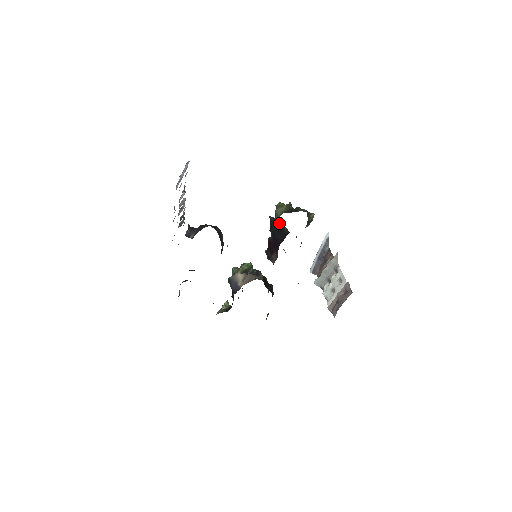
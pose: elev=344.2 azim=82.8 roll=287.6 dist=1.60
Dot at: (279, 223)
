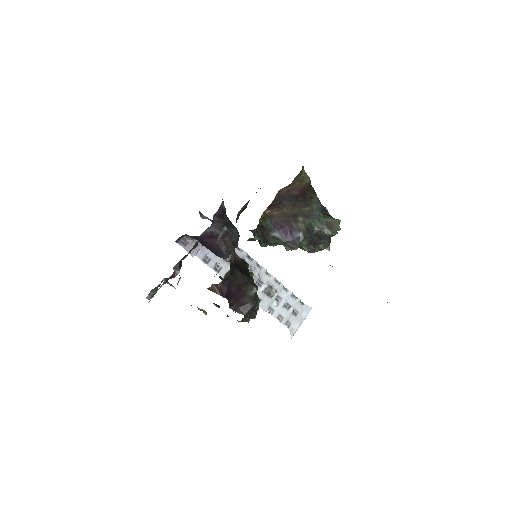
Dot at: occluded
